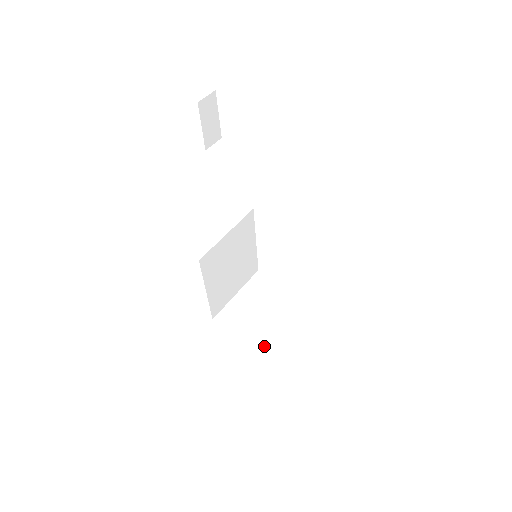
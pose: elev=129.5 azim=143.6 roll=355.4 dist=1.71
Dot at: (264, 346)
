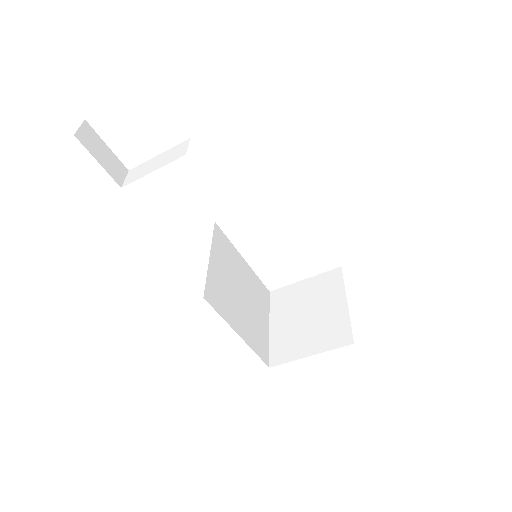
Dot at: (343, 341)
